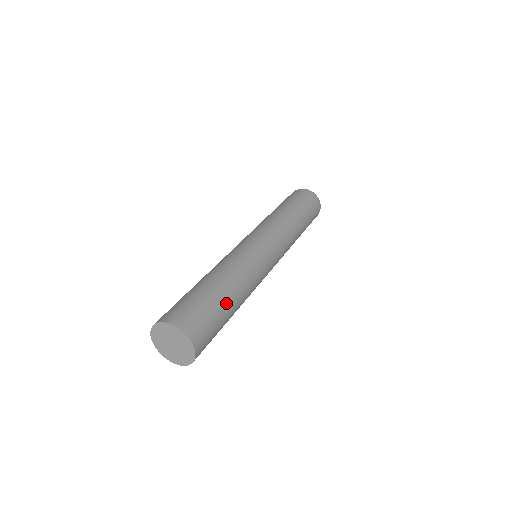
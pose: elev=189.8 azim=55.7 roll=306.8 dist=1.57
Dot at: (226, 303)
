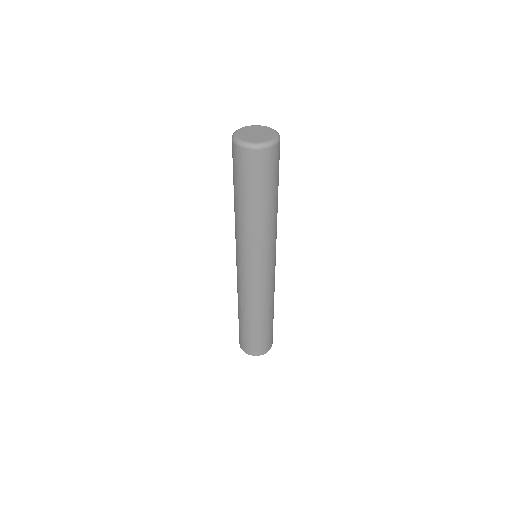
Dot at: (273, 316)
